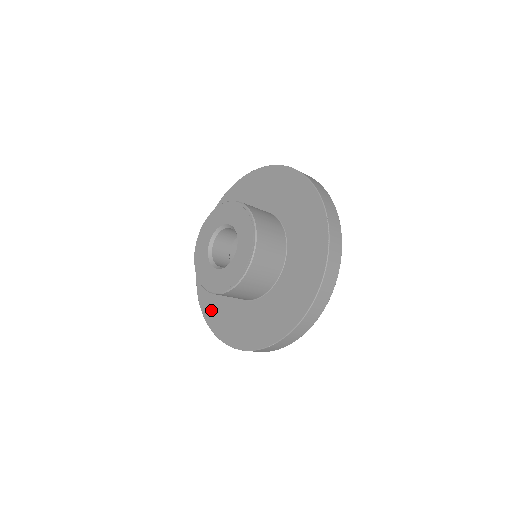
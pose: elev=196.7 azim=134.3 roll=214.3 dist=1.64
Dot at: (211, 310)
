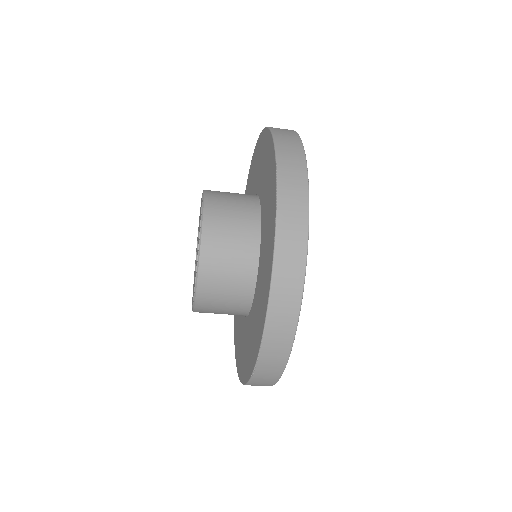
Dot at: (236, 339)
